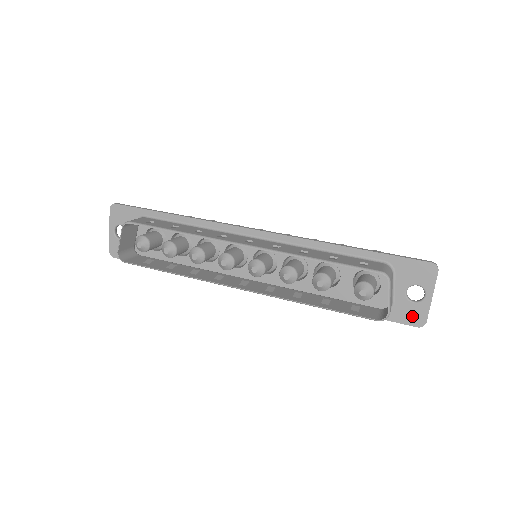
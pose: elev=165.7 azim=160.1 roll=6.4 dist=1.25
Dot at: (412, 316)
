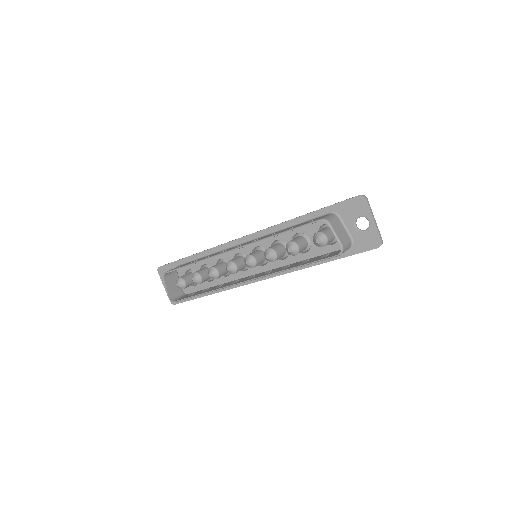
Dot at: (369, 242)
